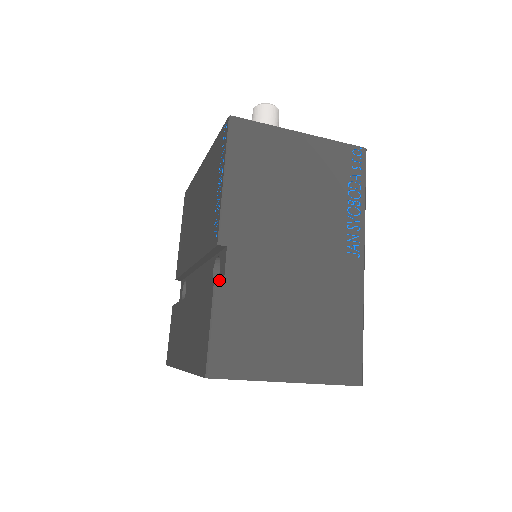
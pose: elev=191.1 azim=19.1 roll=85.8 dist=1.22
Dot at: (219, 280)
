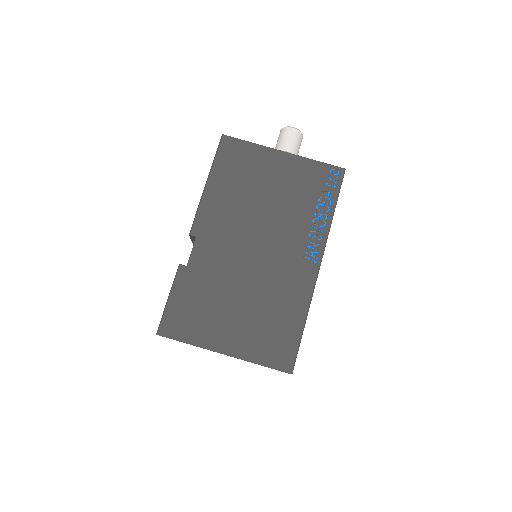
Dot at: occluded
